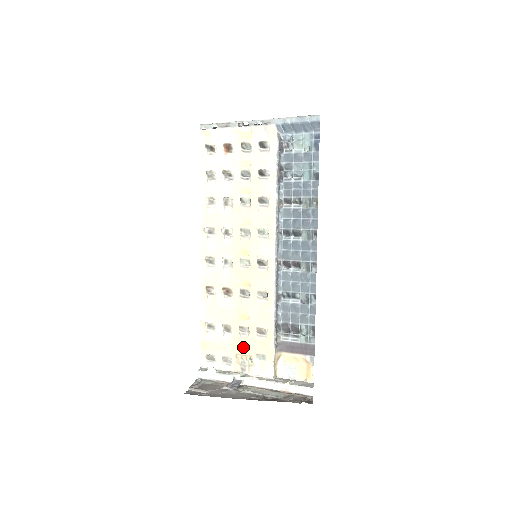
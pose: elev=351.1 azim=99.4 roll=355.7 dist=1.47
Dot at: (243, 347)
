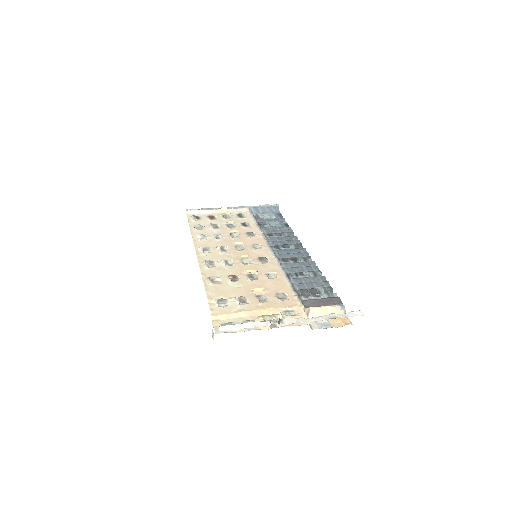
Dot at: (266, 308)
